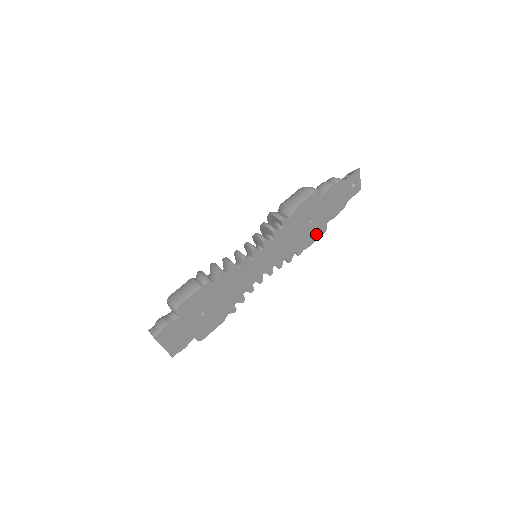
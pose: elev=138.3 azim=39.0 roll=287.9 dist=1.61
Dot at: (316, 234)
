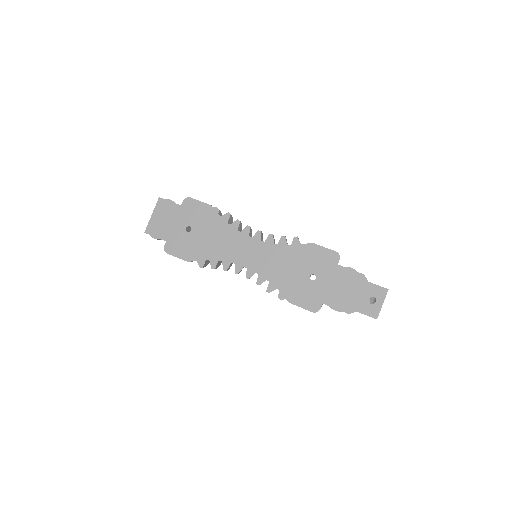
Dot at: (307, 301)
